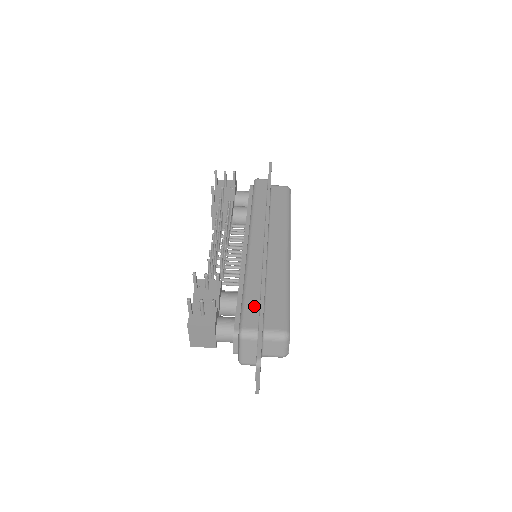
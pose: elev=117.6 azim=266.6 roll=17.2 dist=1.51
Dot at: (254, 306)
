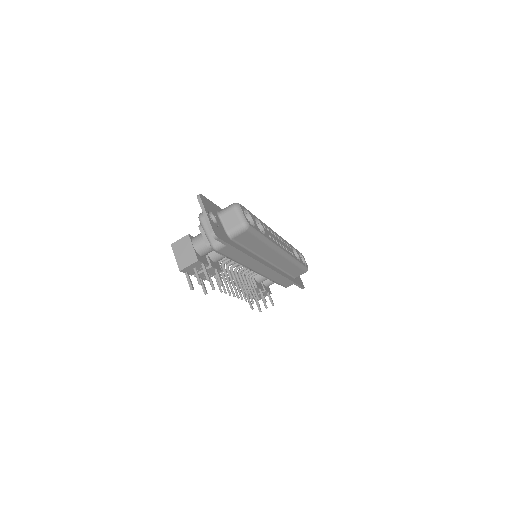
Dot at: (286, 282)
